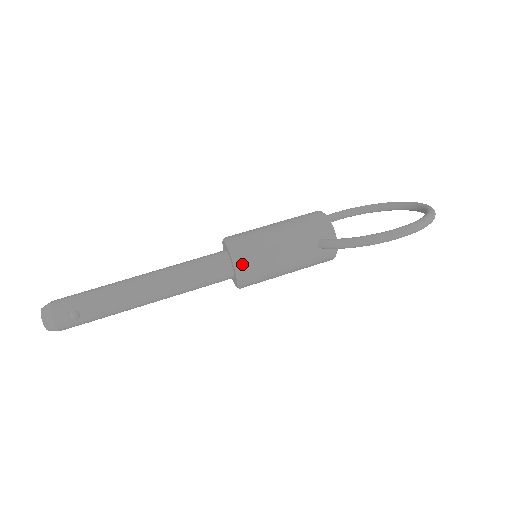
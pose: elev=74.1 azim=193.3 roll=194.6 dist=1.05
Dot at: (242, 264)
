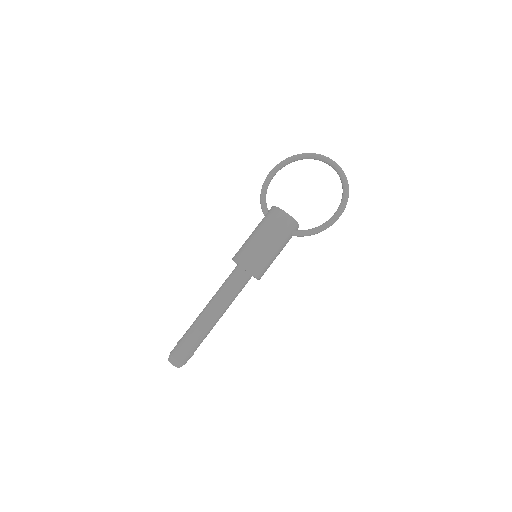
Dot at: (260, 275)
